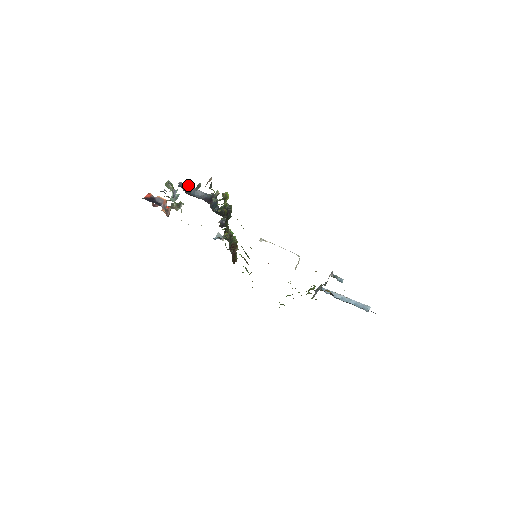
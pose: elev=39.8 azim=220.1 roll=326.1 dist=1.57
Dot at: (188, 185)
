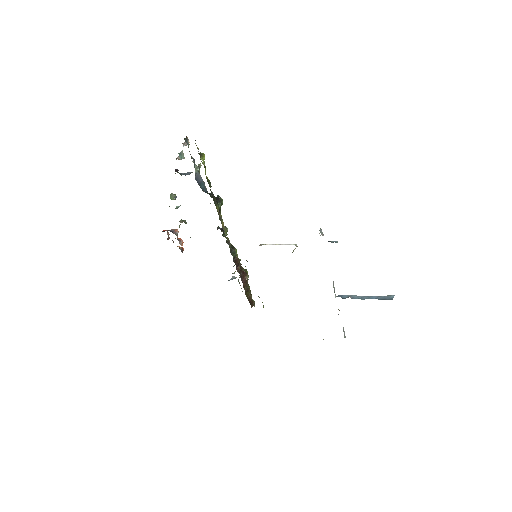
Dot at: (180, 173)
